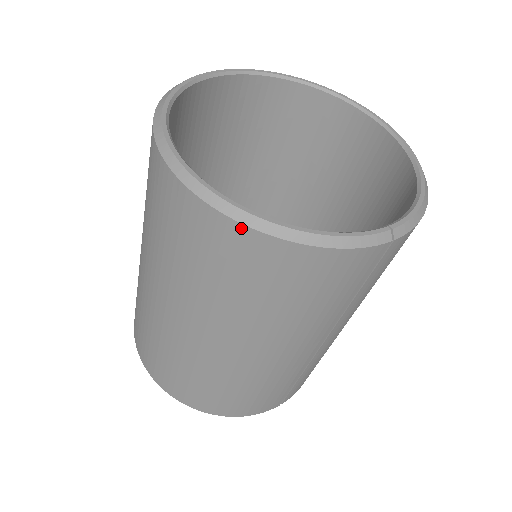
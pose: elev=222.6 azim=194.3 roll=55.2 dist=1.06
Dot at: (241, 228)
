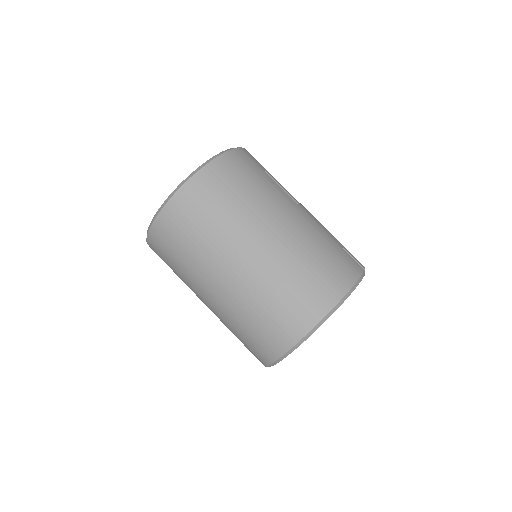
Dot at: (197, 175)
